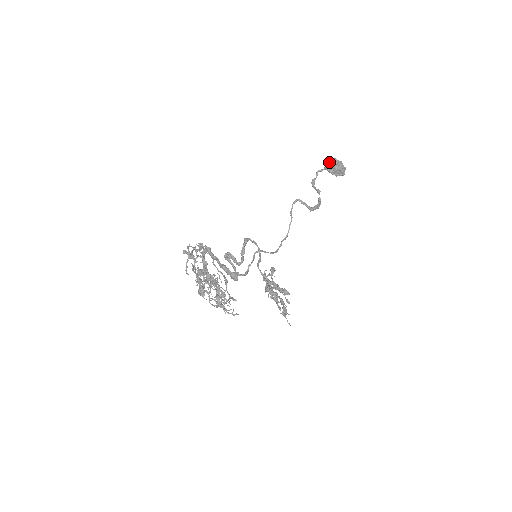
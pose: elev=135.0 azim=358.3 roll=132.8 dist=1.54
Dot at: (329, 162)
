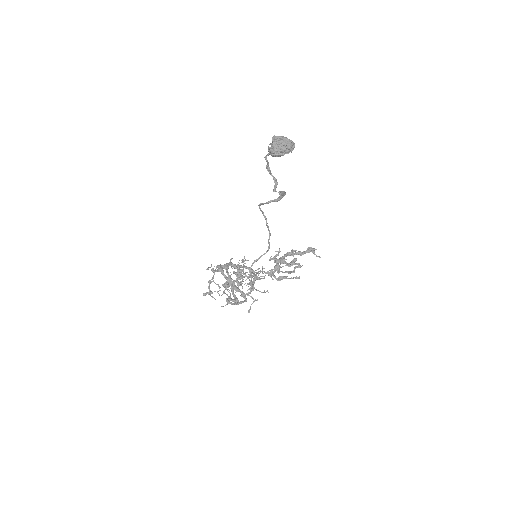
Dot at: occluded
